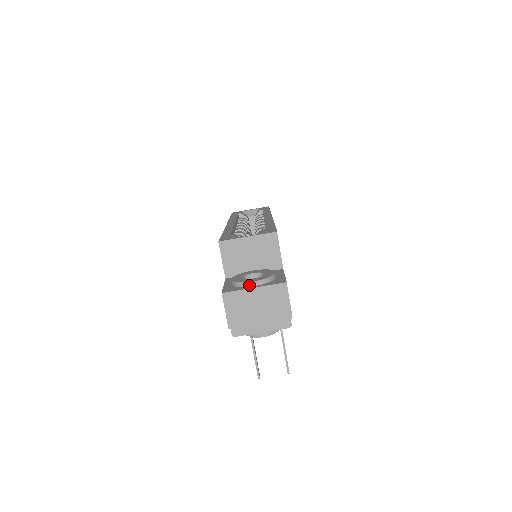
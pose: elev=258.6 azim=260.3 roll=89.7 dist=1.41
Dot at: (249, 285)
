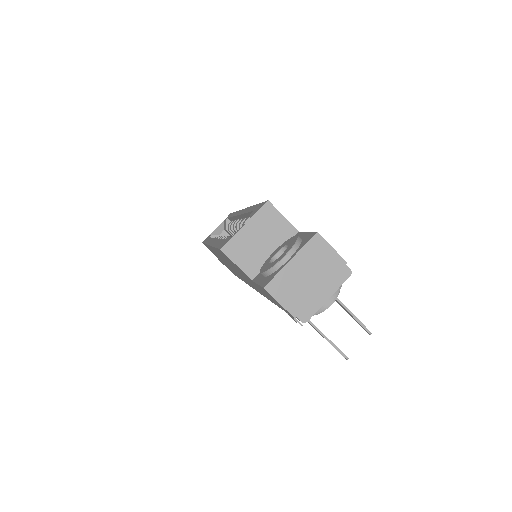
Dot at: (283, 262)
